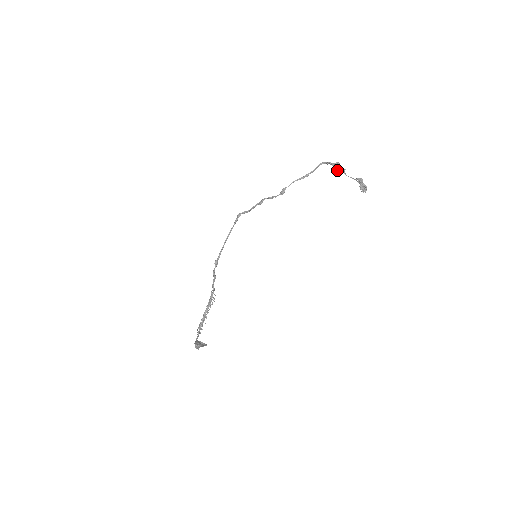
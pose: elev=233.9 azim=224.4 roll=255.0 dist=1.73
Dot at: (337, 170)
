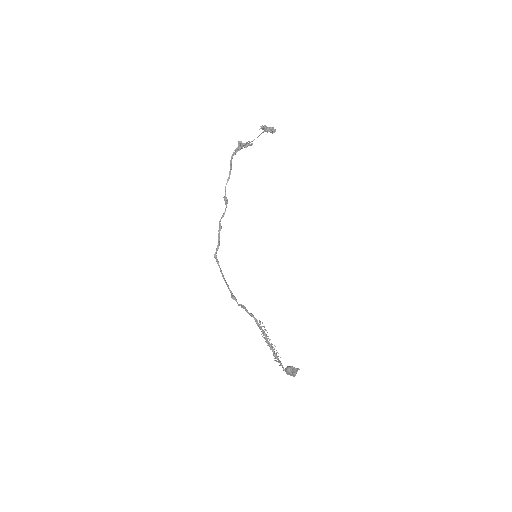
Dot at: (245, 147)
